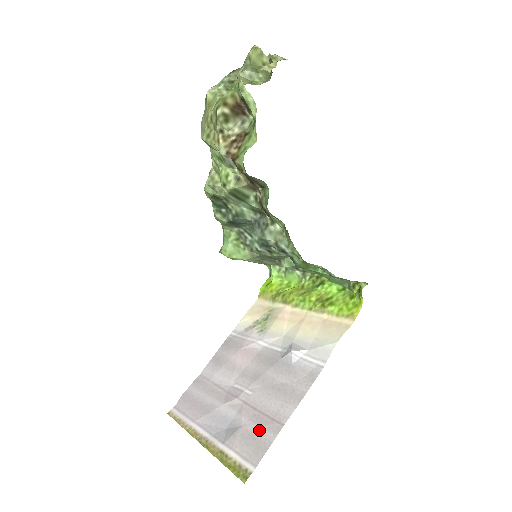
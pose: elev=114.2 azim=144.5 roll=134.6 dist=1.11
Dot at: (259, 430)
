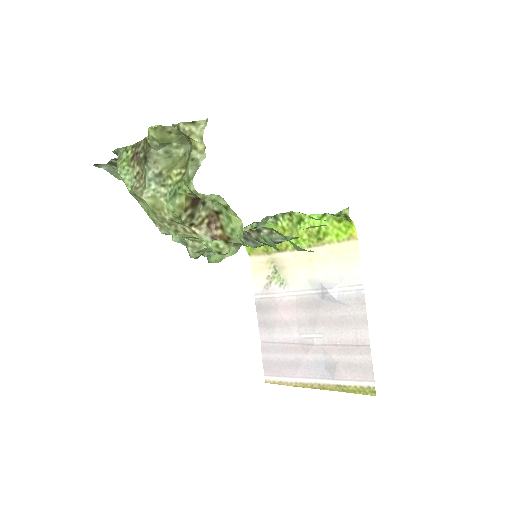
Dot at: (354, 358)
